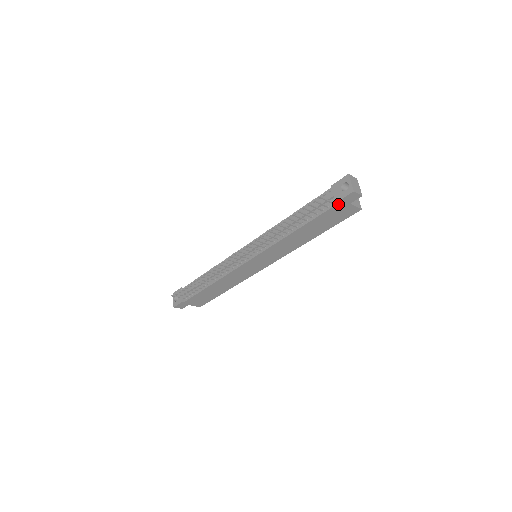
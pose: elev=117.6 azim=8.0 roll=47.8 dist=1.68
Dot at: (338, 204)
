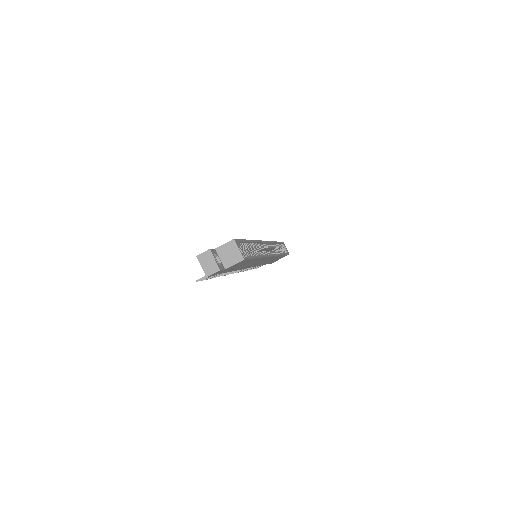
Dot at: (218, 273)
